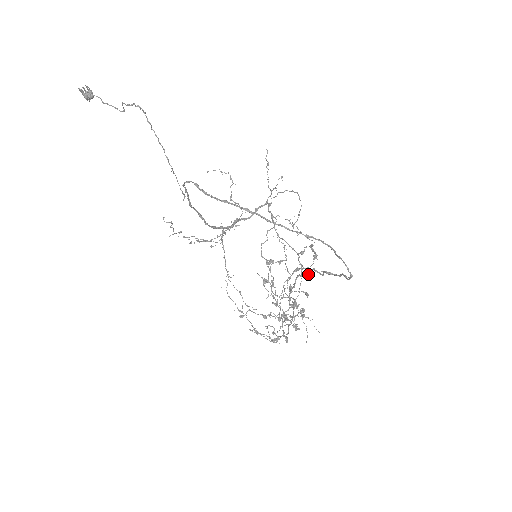
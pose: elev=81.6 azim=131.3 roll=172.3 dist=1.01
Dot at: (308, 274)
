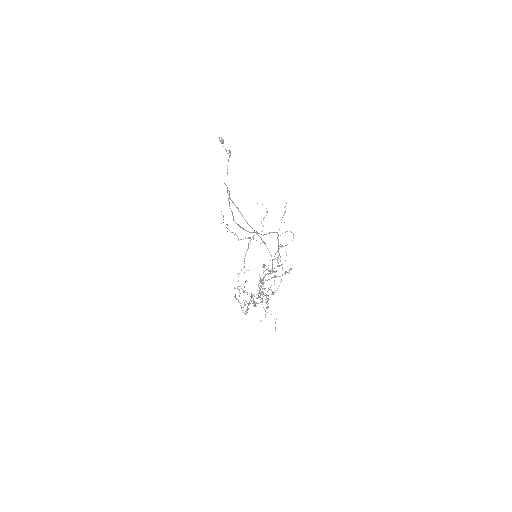
Dot at: (270, 273)
